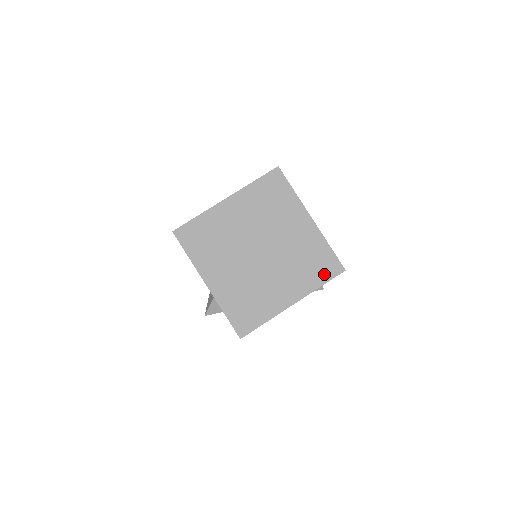
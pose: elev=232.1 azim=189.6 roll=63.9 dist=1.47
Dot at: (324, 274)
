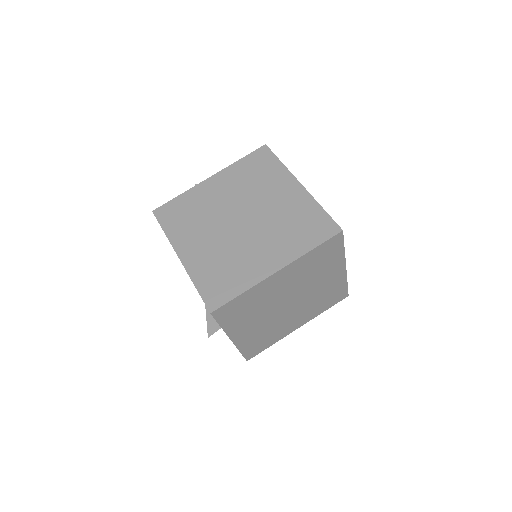
Dot at: (332, 303)
